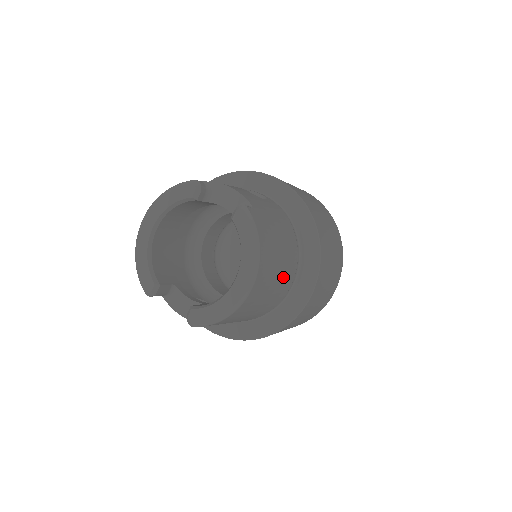
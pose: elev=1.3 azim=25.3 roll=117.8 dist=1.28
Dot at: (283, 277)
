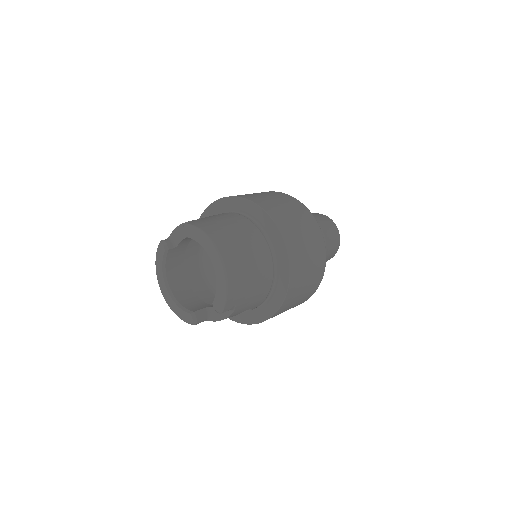
Dot at: (250, 241)
